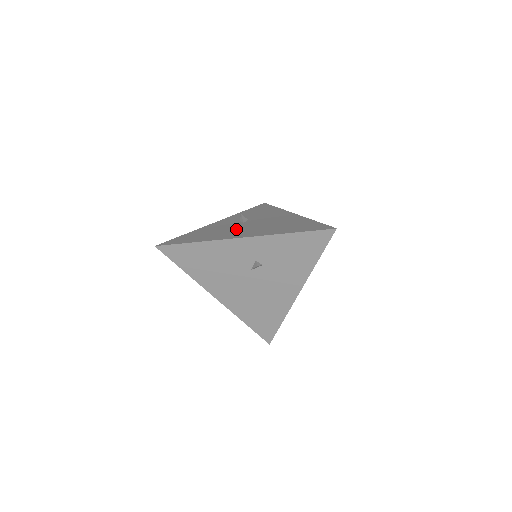
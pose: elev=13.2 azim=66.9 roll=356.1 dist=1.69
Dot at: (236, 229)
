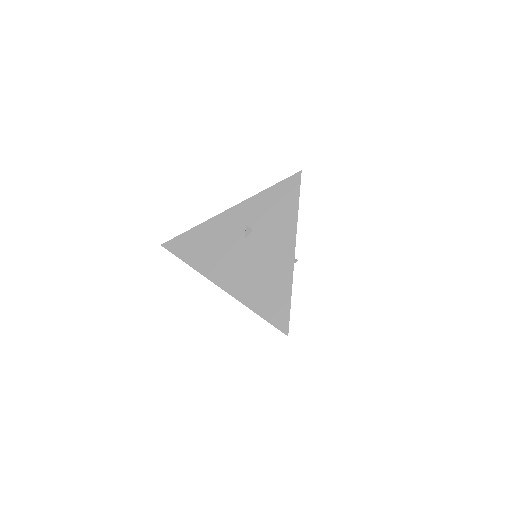
Dot at: occluded
